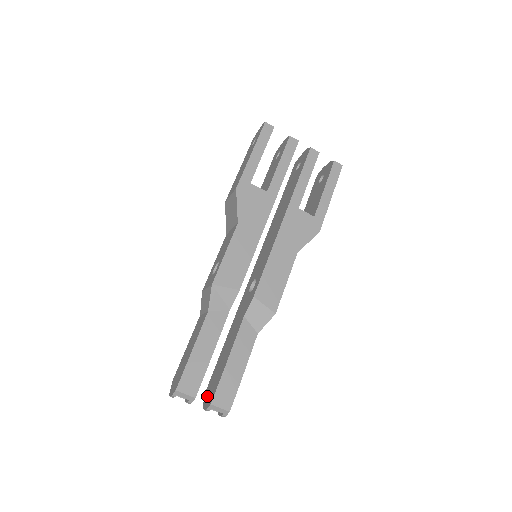
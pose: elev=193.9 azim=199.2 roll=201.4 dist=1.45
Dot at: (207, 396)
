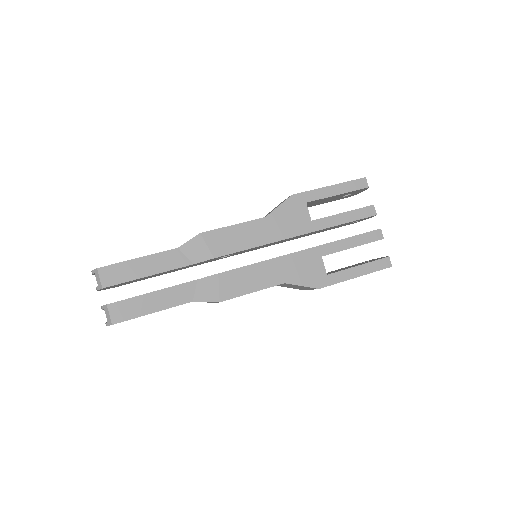
Dot at: occluded
